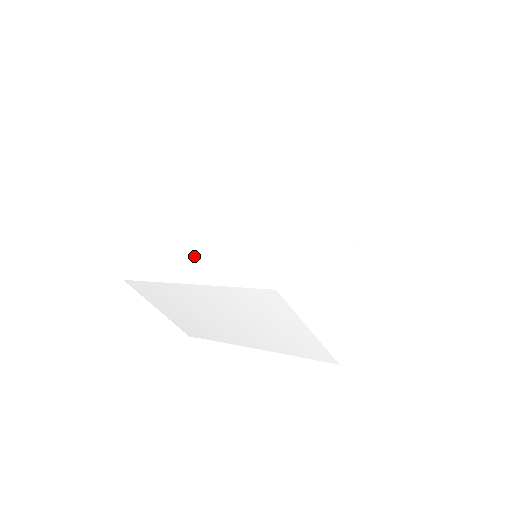
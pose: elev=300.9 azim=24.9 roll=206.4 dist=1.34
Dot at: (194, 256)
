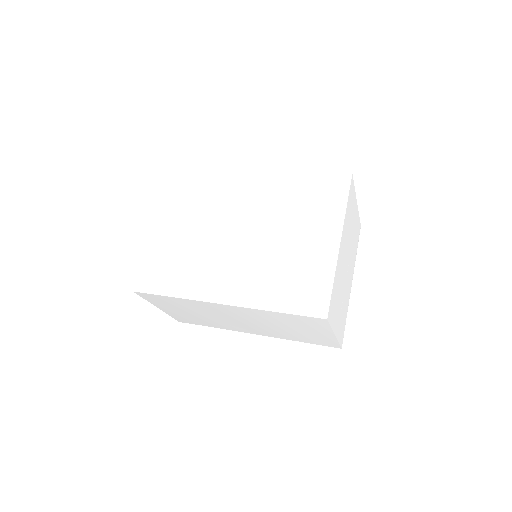
Dot at: (219, 273)
